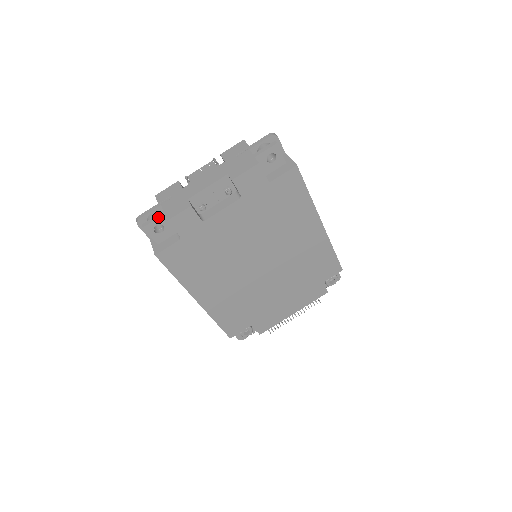
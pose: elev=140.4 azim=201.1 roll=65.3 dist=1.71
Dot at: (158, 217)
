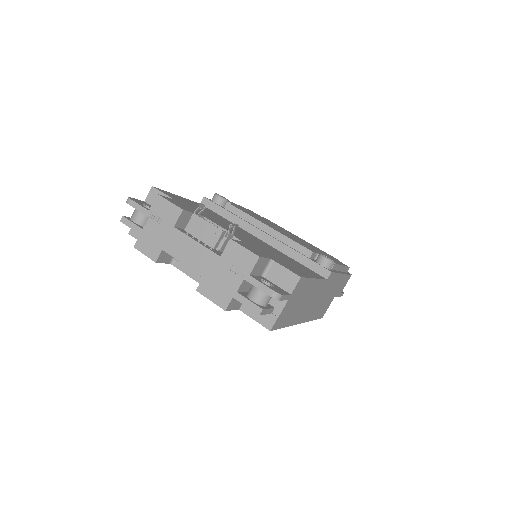
Dot at: (134, 230)
